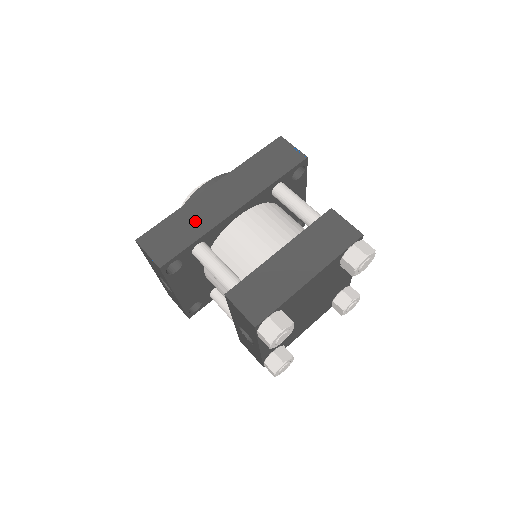
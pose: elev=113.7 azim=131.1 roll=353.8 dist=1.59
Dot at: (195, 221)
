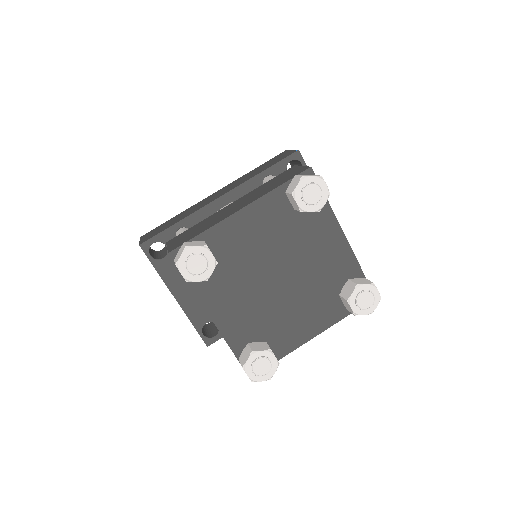
Dot at: (185, 214)
